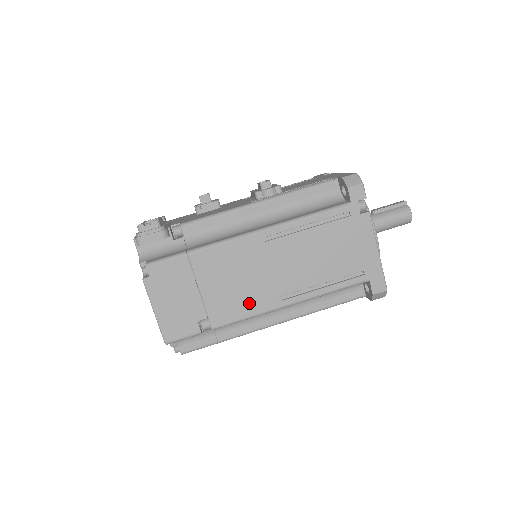
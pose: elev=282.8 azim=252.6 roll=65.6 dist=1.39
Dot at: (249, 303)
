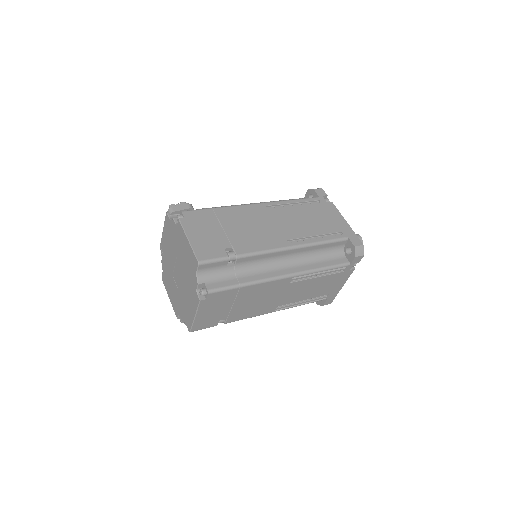
Dot at: (263, 241)
